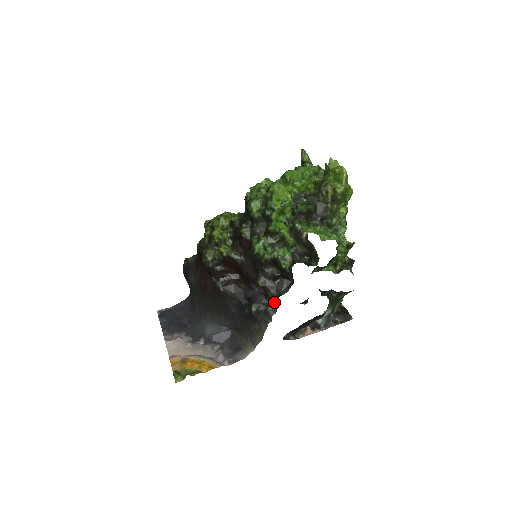
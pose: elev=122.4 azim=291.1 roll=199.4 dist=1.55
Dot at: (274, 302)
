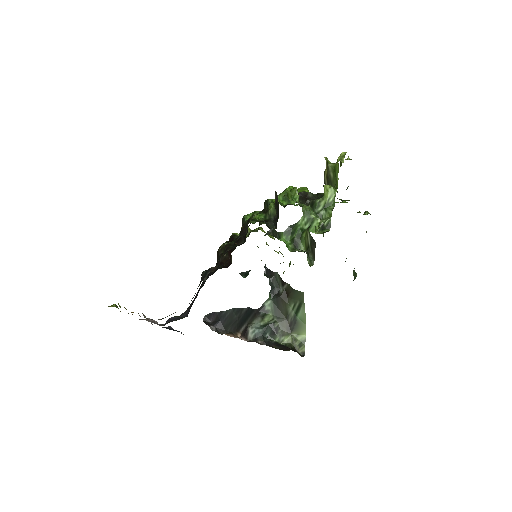
Dot at: occluded
